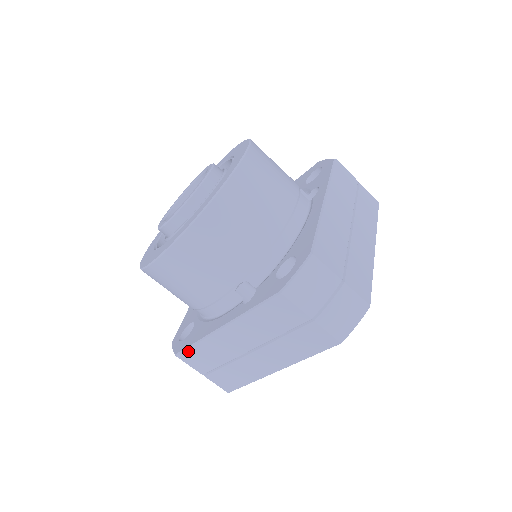
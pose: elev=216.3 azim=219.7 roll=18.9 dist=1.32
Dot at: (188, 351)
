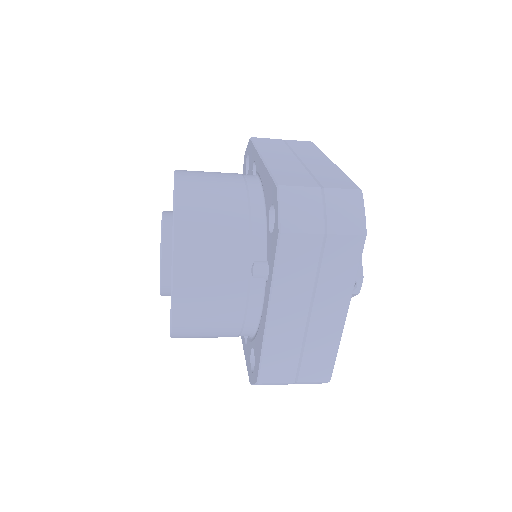
Dot at: (263, 368)
